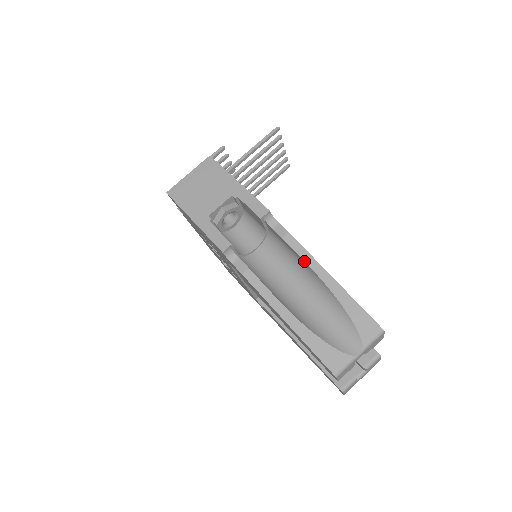
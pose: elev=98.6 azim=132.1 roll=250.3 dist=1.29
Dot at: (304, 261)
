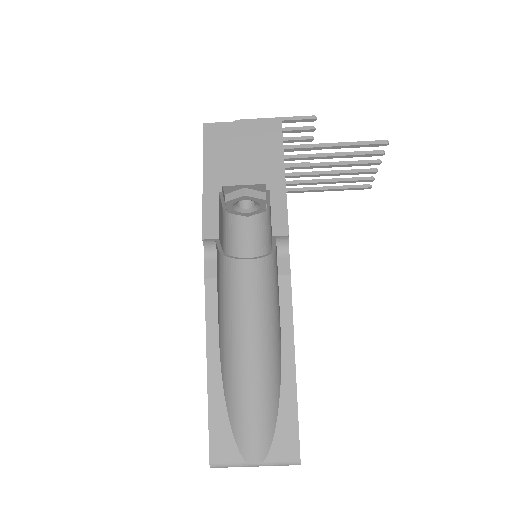
Dot at: (280, 319)
